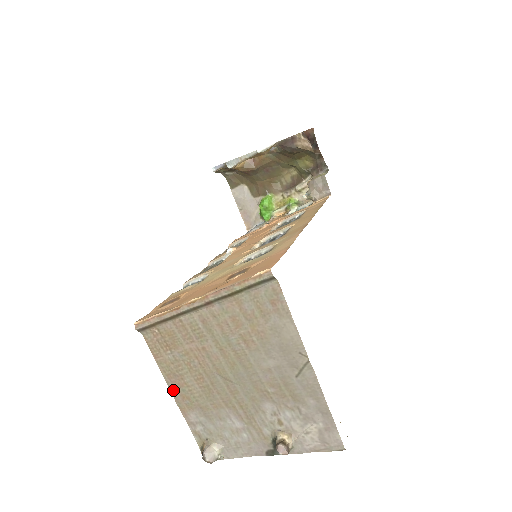
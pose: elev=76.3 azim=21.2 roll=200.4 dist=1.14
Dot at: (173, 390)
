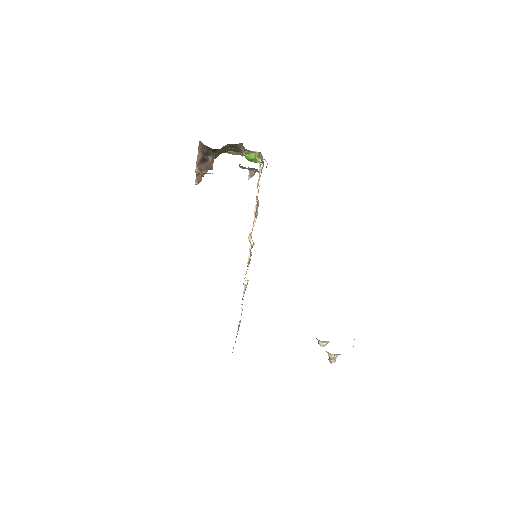
Dot at: occluded
